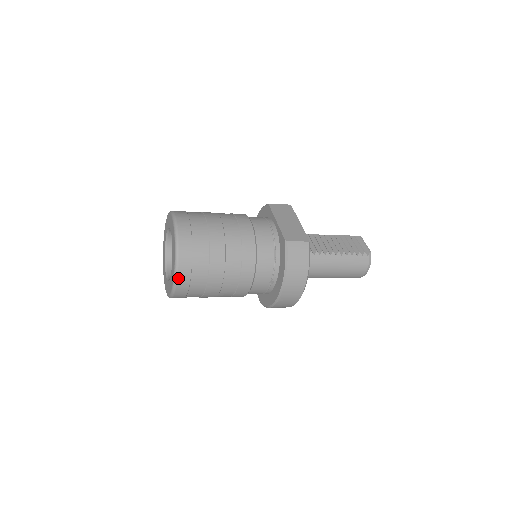
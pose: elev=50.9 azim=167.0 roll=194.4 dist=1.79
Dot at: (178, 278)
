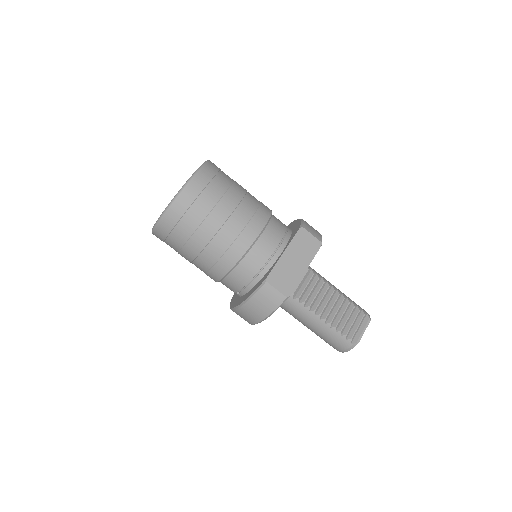
Dot at: (156, 229)
